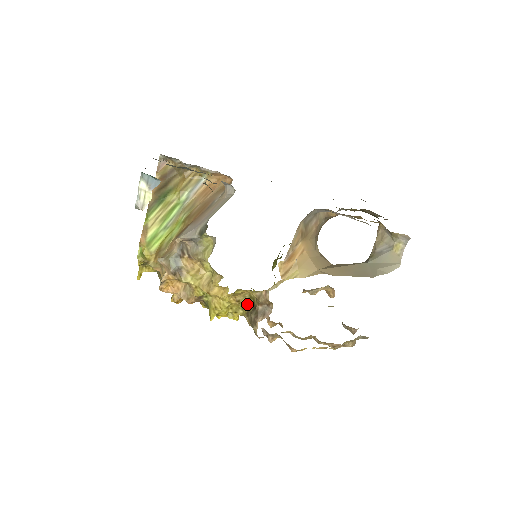
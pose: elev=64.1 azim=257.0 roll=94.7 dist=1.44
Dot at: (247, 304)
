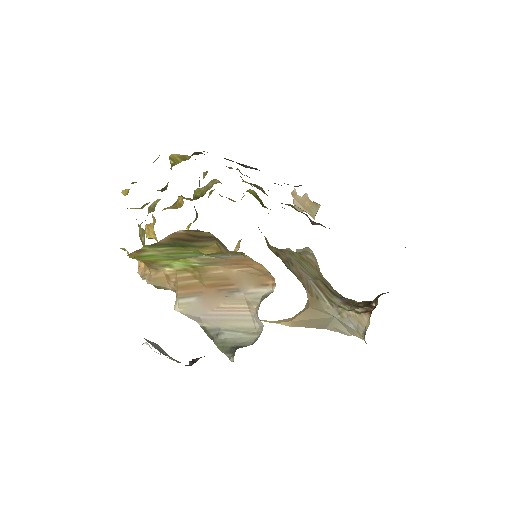
Dot at: occluded
